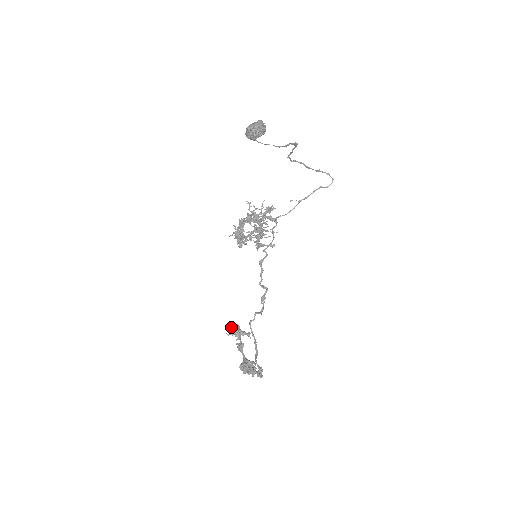
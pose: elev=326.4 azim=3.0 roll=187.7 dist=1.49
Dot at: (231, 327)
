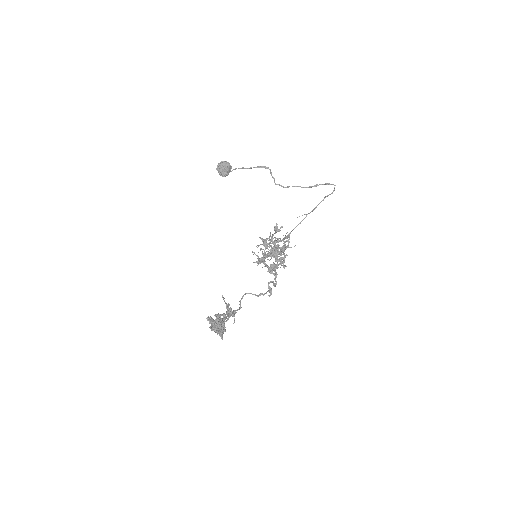
Dot at: (226, 311)
